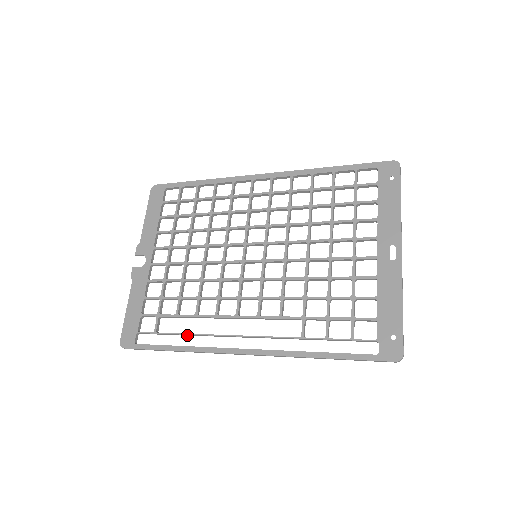
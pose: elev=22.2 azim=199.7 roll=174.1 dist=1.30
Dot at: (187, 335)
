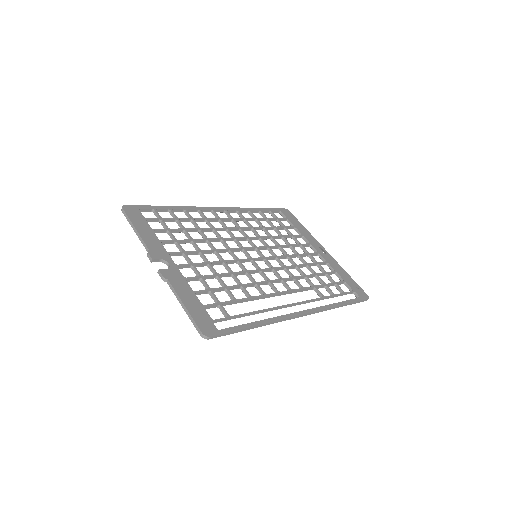
Dot at: (254, 314)
